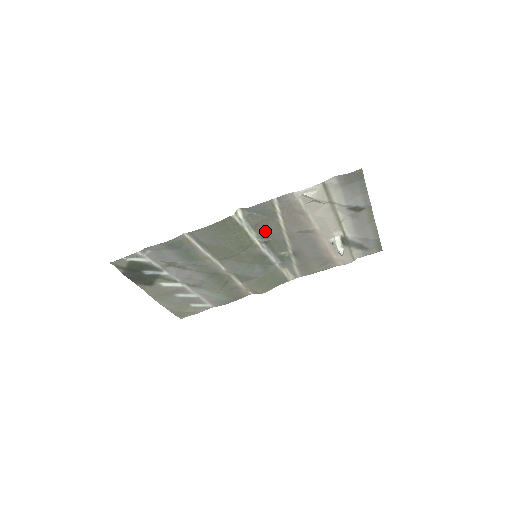
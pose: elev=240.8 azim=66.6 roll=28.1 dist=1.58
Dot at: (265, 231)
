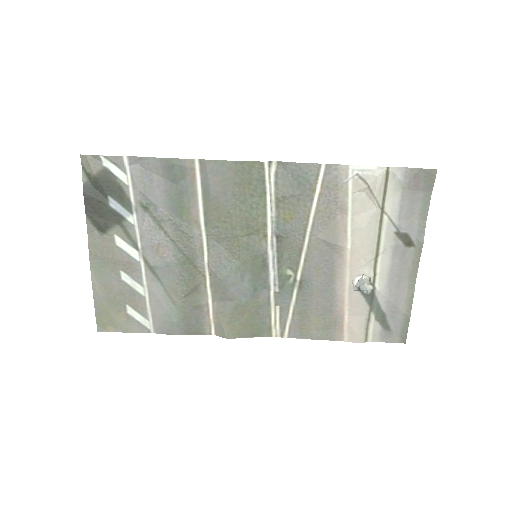
Dot at: (287, 217)
